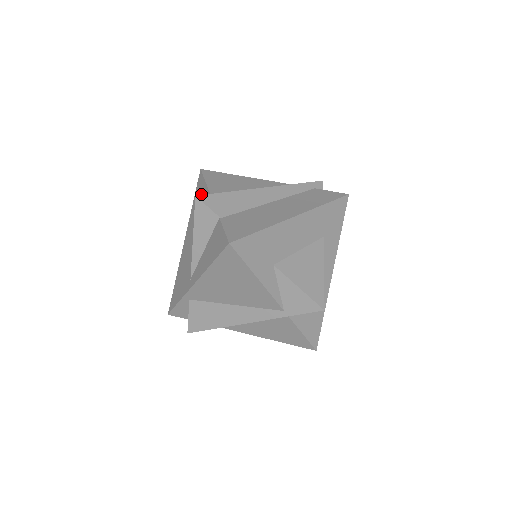
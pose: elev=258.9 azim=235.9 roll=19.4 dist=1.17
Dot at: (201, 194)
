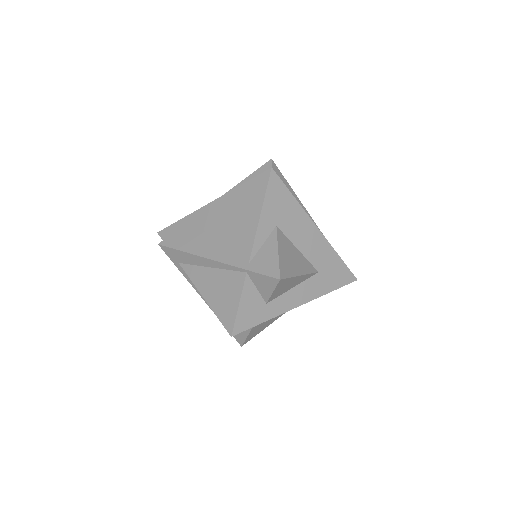
Dot at: occluded
